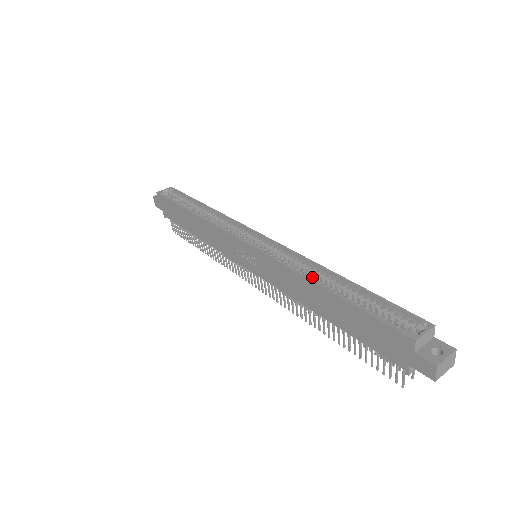
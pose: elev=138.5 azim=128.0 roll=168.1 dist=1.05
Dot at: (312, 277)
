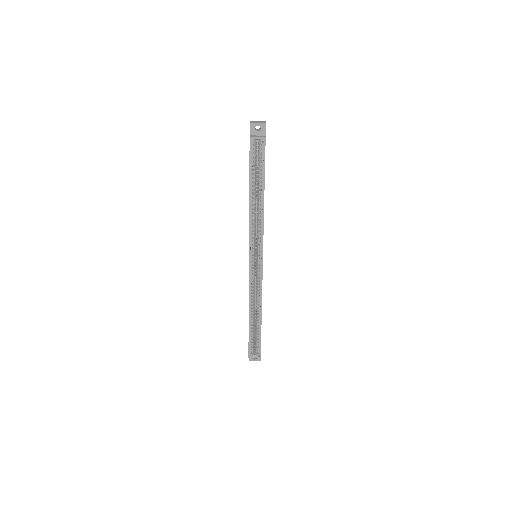
Dot at: (253, 307)
